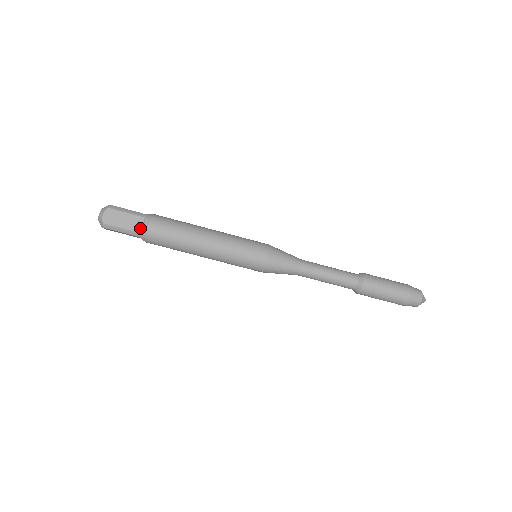
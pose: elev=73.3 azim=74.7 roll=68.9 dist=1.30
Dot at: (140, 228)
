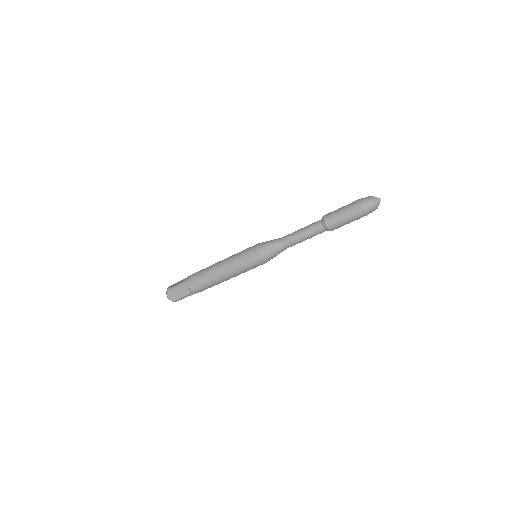
Dot at: (189, 291)
